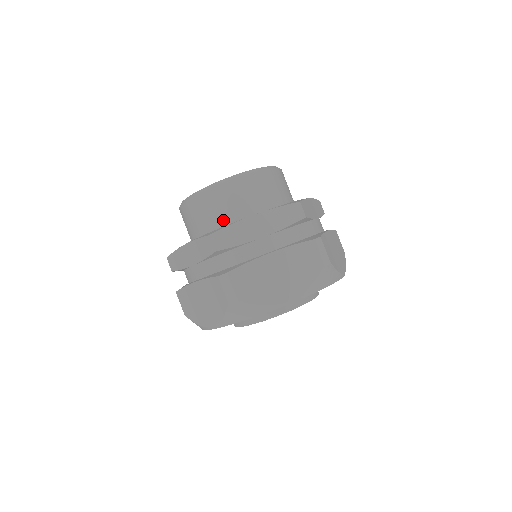
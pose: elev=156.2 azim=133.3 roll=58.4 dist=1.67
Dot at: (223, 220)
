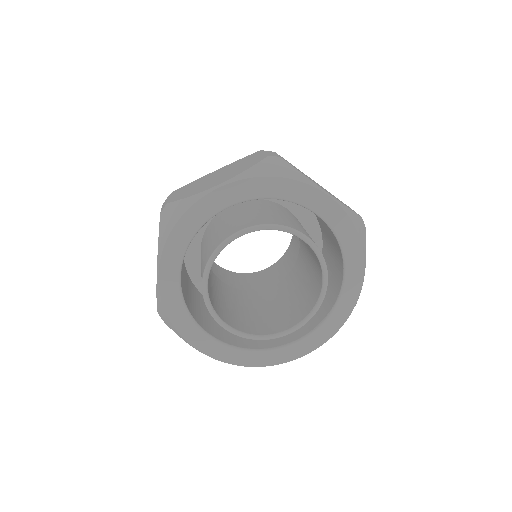
Dot at: occluded
